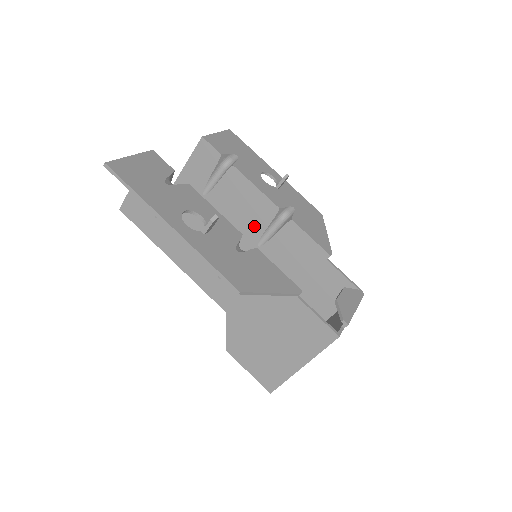
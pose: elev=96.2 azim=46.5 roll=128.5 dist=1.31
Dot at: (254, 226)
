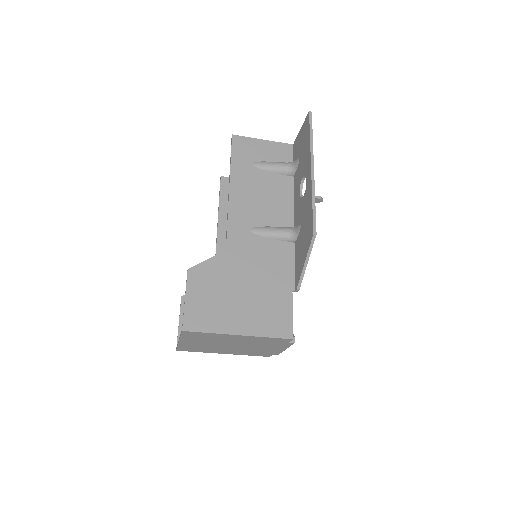
Dot at: occluded
